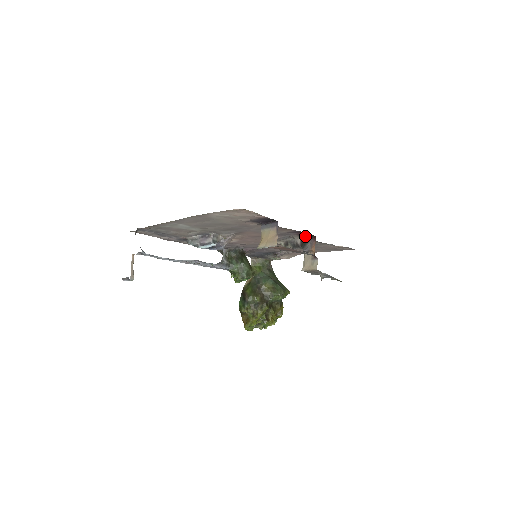
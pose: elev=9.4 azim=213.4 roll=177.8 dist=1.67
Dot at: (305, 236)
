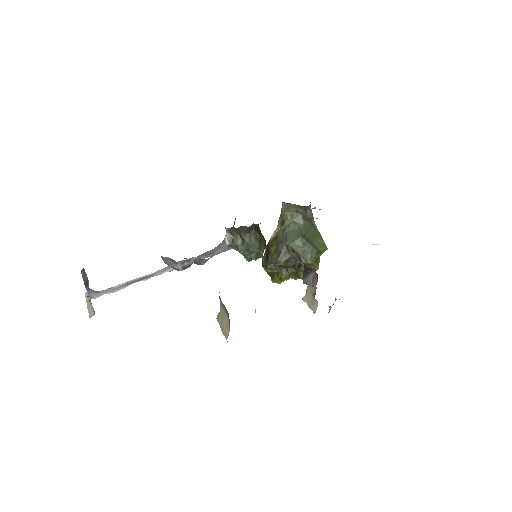
Dot at: (306, 266)
